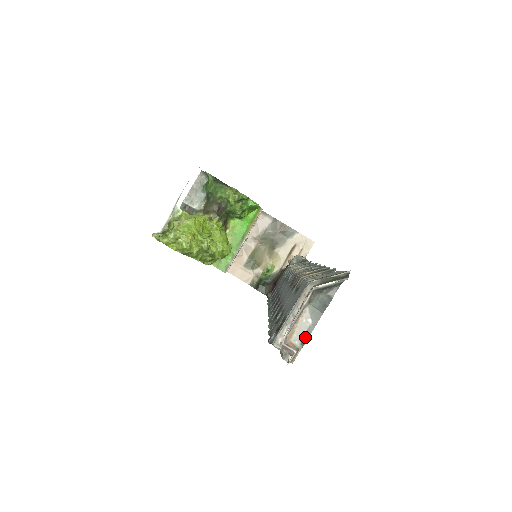
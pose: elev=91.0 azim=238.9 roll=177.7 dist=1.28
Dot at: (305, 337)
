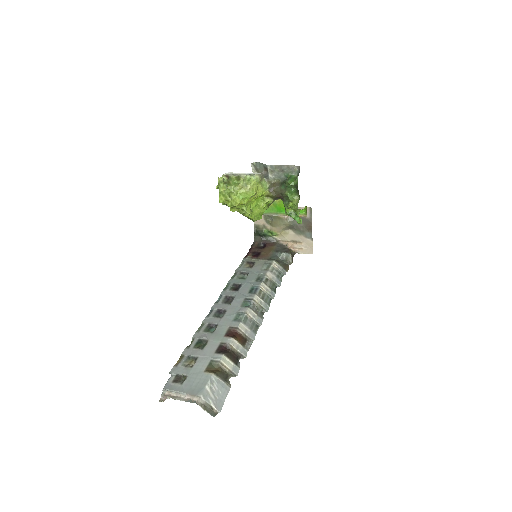
Dot at: occluded
